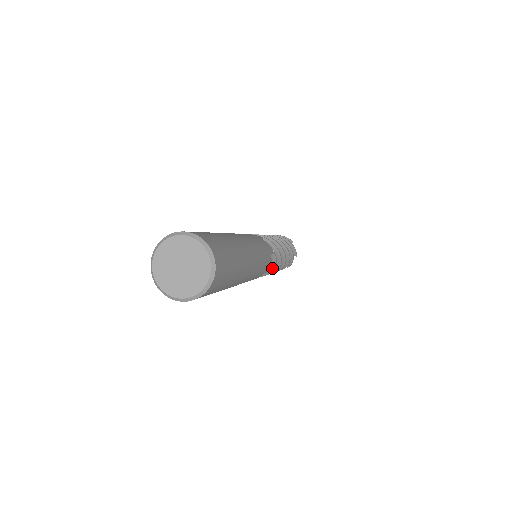
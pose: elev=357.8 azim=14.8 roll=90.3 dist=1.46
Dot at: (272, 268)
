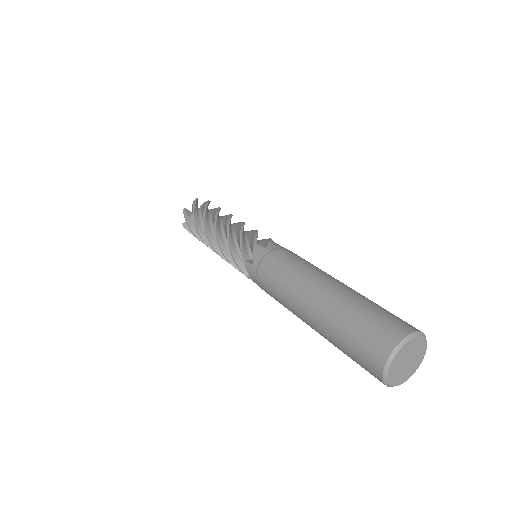
Dot at: occluded
